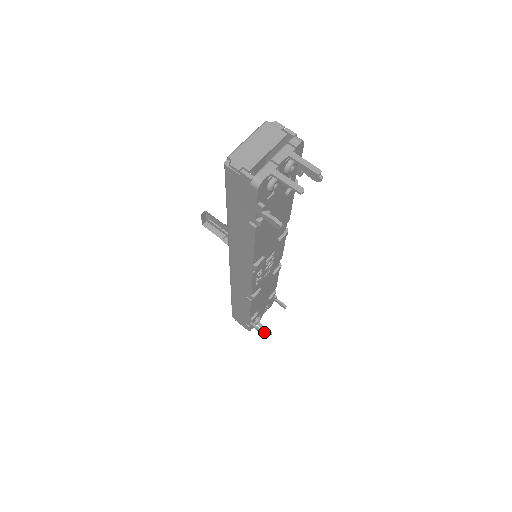
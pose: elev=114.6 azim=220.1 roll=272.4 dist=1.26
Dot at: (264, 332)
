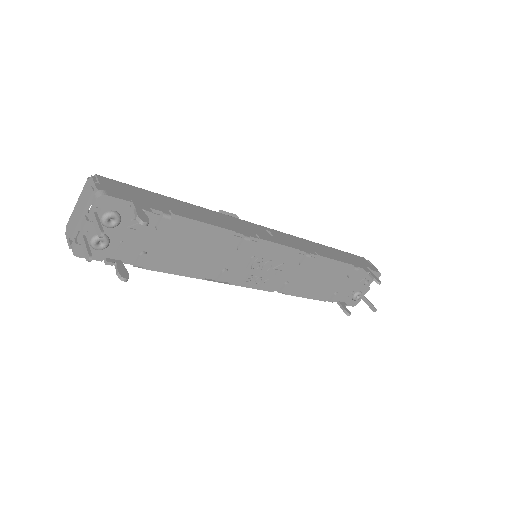
Dot at: (349, 314)
